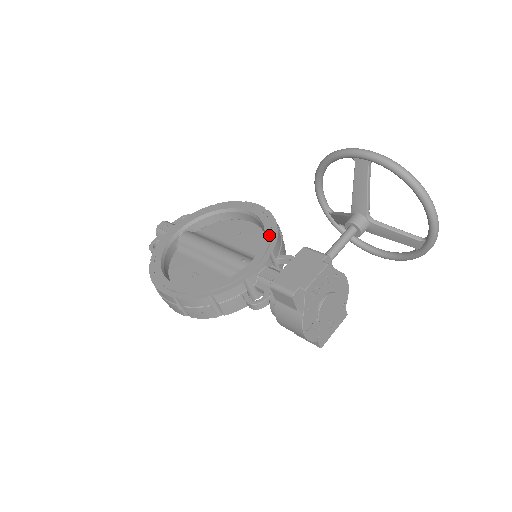
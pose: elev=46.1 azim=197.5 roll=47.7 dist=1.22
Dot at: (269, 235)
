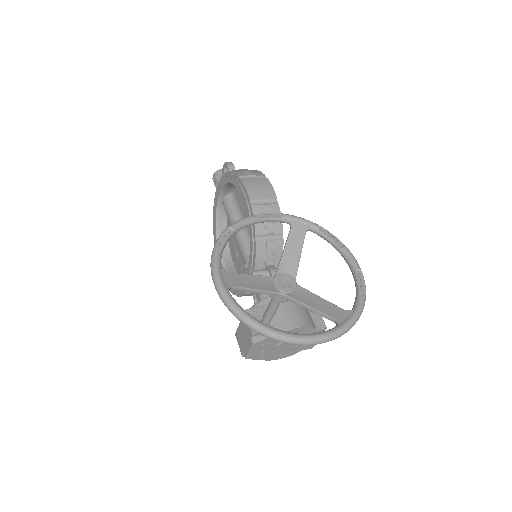
Dot at: (251, 247)
